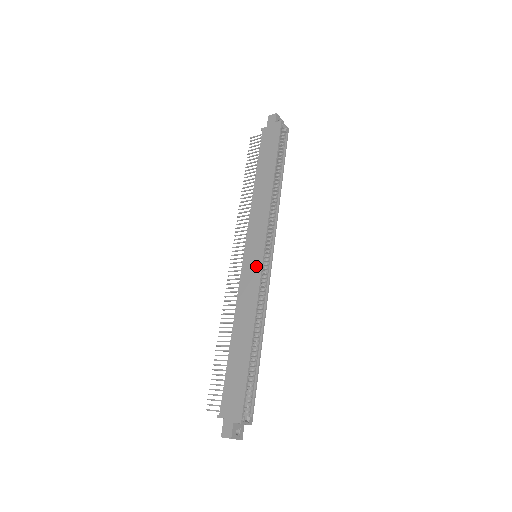
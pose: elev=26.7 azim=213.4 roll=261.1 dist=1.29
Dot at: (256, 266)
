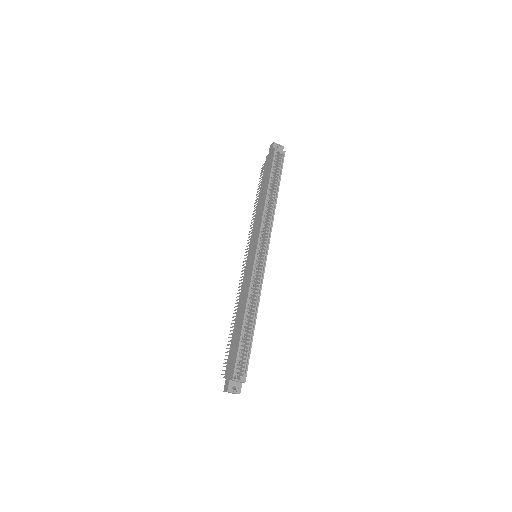
Dot at: (251, 263)
